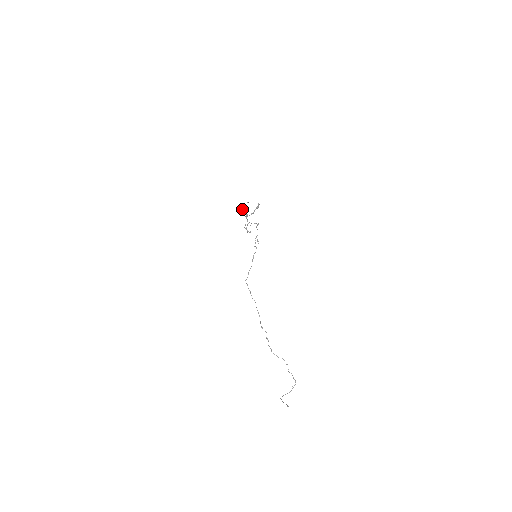
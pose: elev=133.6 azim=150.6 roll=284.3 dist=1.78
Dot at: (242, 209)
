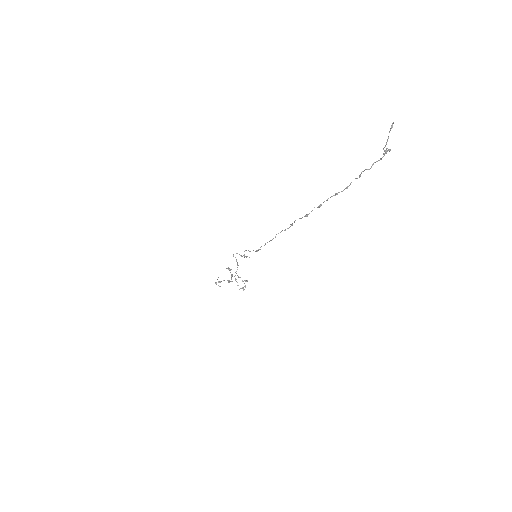
Dot at: (218, 282)
